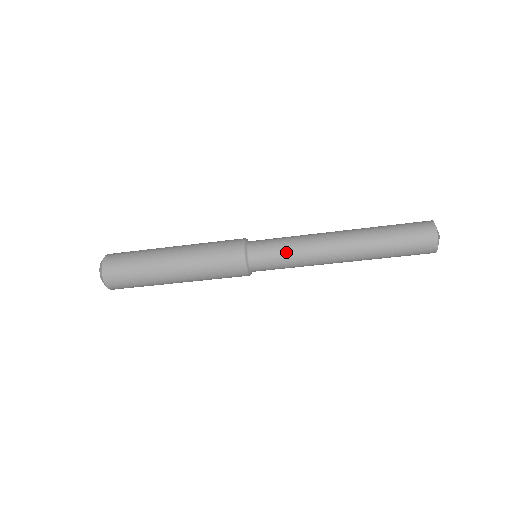
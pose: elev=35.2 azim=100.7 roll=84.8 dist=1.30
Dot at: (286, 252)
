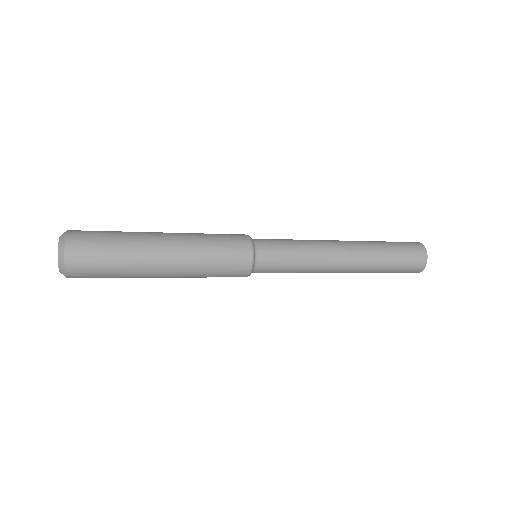
Dot at: (294, 265)
